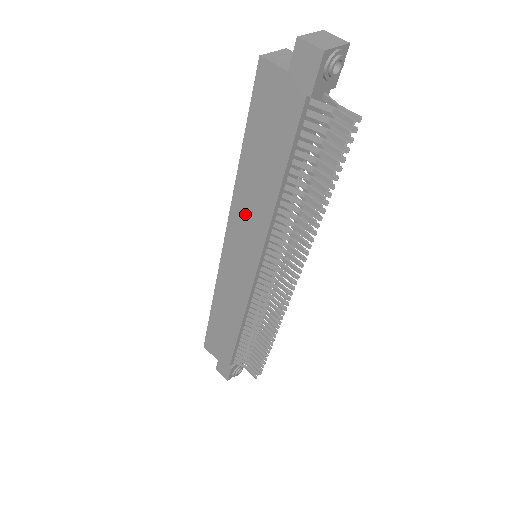
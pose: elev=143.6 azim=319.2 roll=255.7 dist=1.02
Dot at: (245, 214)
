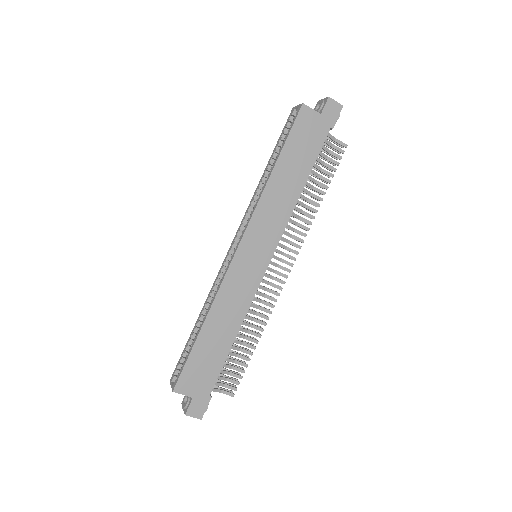
Dot at: (269, 213)
